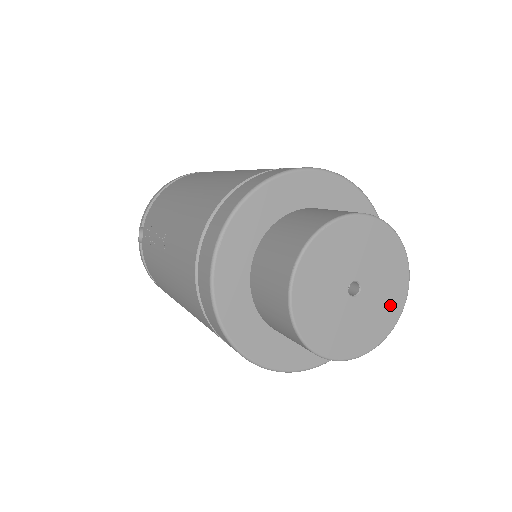
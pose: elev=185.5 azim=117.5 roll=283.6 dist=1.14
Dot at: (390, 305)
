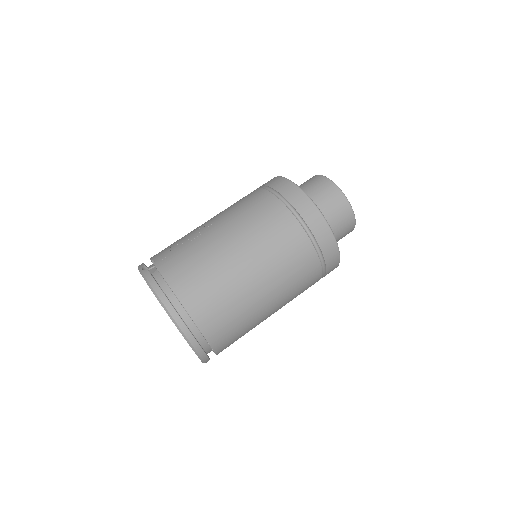
Dot at: occluded
